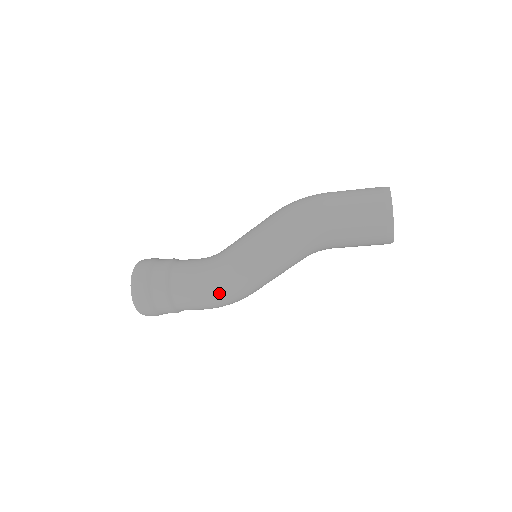
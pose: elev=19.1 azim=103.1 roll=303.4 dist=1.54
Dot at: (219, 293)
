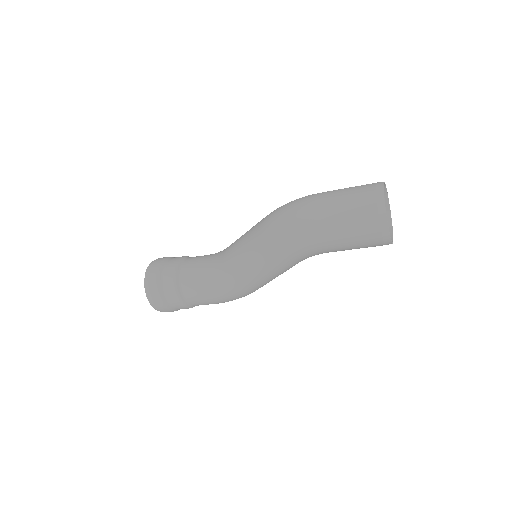
Dot at: (229, 297)
